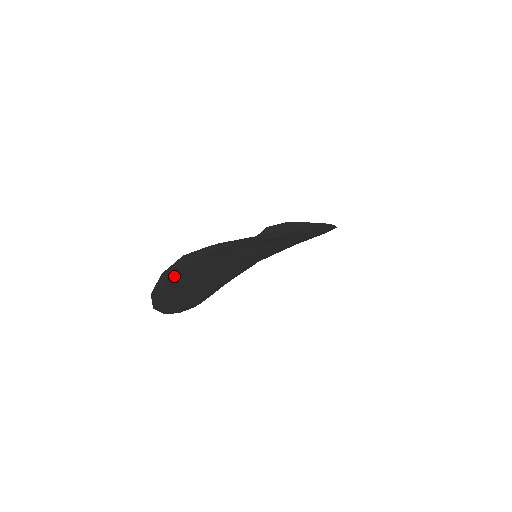
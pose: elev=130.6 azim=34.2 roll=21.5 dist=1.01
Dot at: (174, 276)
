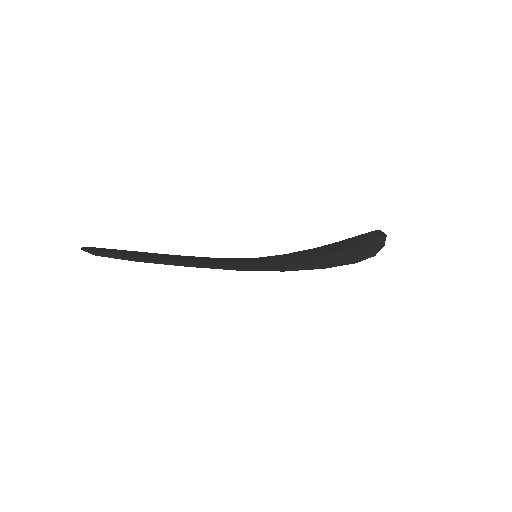
Dot at: occluded
